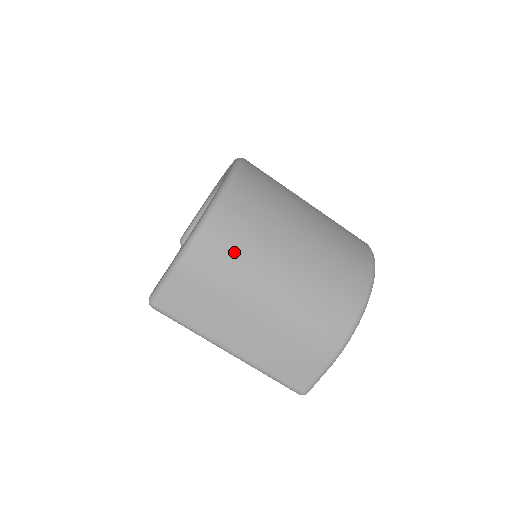
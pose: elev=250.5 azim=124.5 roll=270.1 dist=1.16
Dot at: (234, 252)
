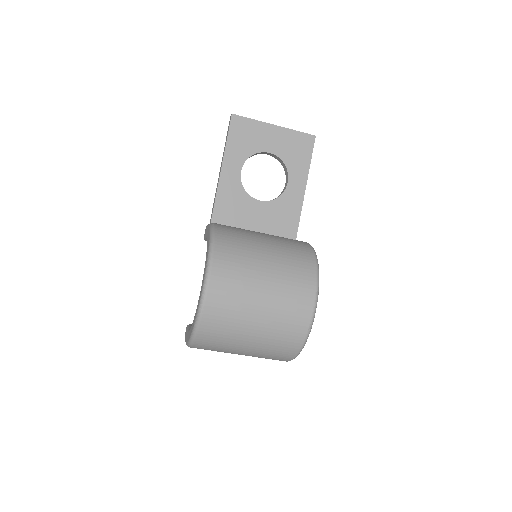
Dot at: (212, 349)
